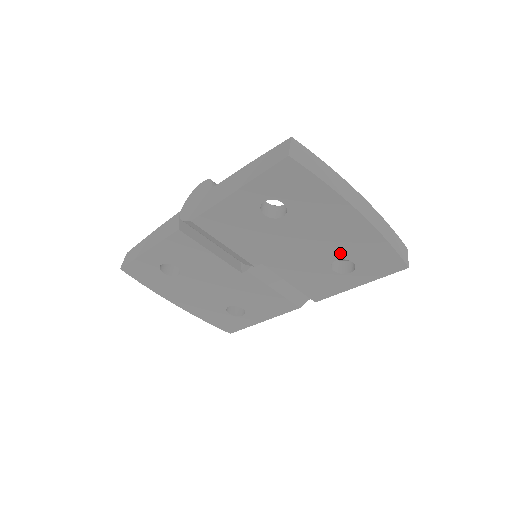
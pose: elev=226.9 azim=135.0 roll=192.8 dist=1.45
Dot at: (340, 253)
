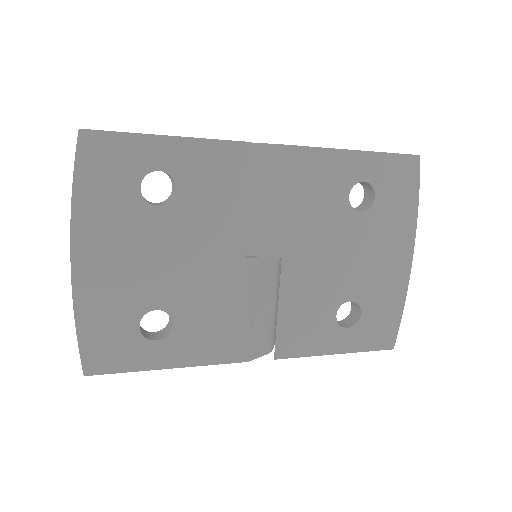
Dot at: (362, 293)
